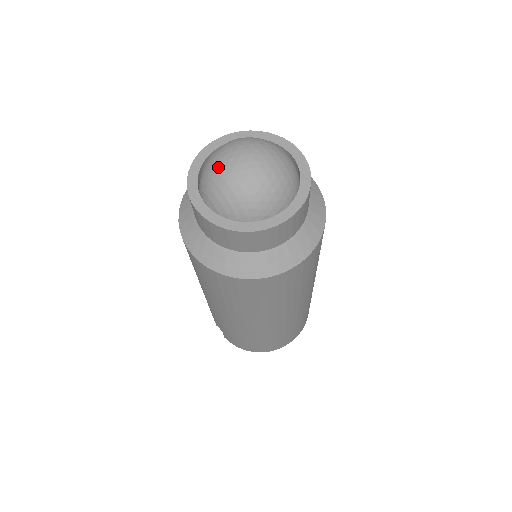
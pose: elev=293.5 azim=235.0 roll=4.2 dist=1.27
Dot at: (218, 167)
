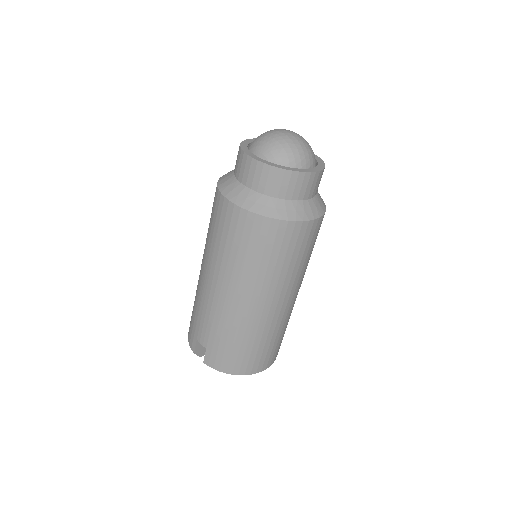
Dot at: (269, 135)
